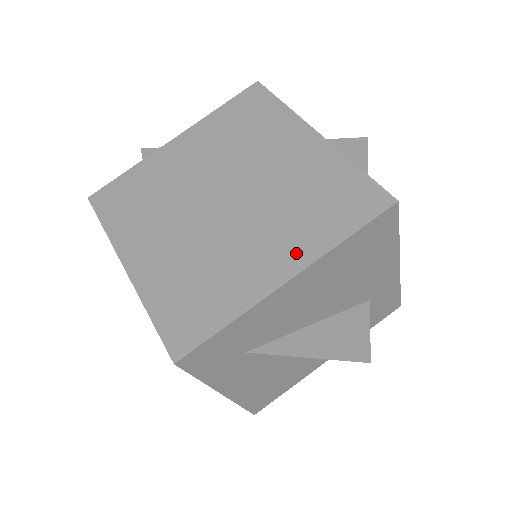
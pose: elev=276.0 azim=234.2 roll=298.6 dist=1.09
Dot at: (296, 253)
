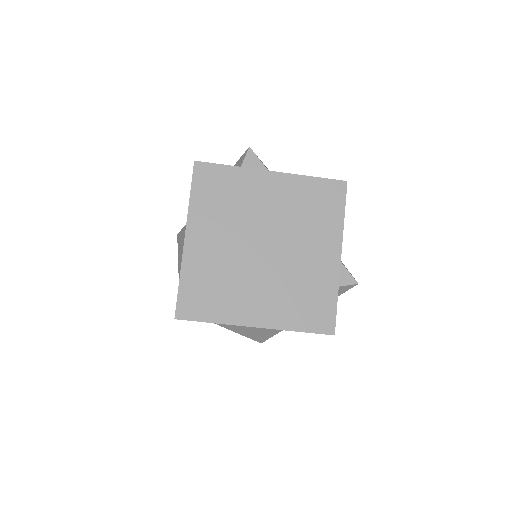
Dot at: (271, 317)
